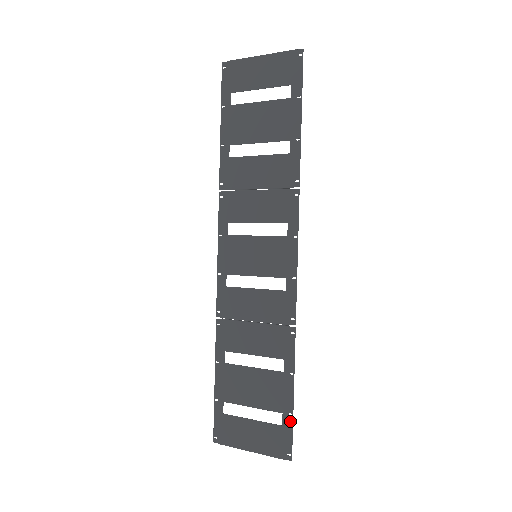
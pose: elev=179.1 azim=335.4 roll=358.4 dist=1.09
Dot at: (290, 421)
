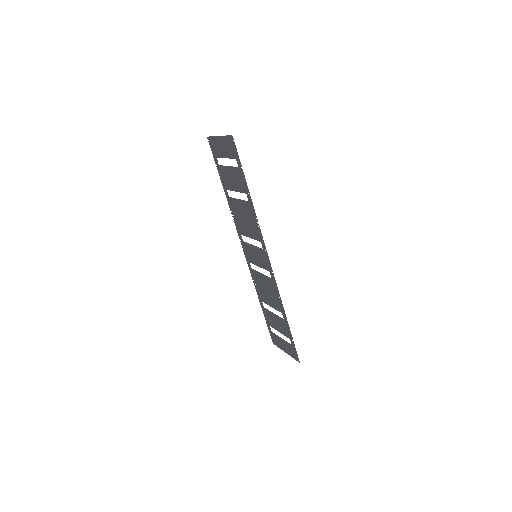
Dot at: (293, 344)
